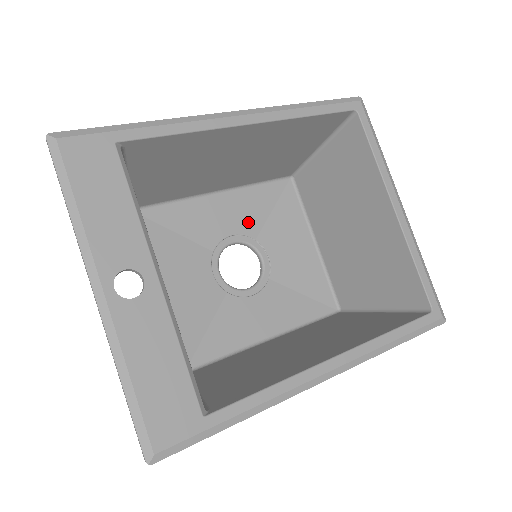
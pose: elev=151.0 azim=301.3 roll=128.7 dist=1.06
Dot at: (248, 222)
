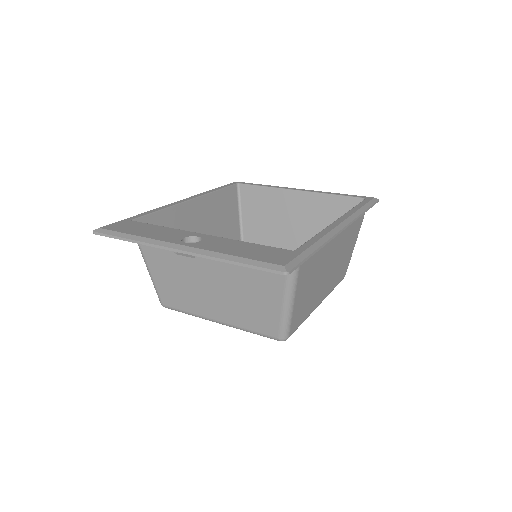
Dot at: occluded
